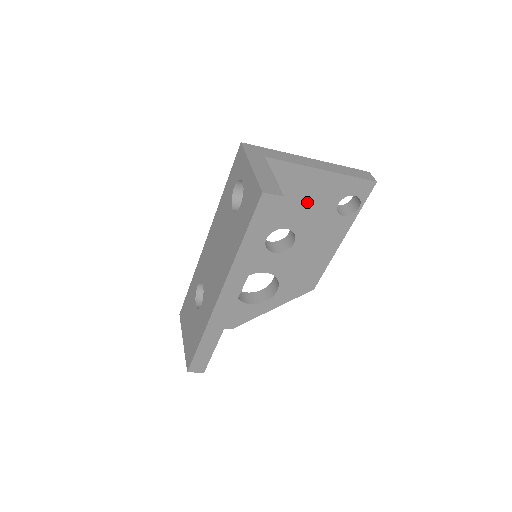
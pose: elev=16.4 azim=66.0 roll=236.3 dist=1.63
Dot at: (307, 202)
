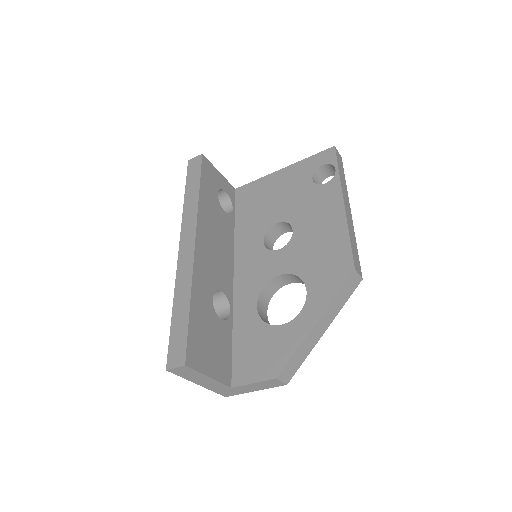
Dot at: (283, 195)
